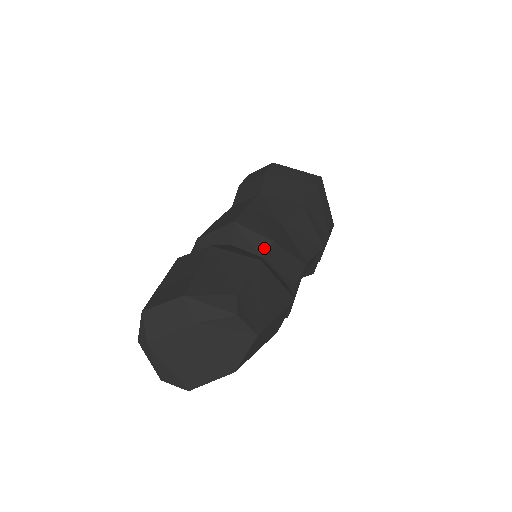
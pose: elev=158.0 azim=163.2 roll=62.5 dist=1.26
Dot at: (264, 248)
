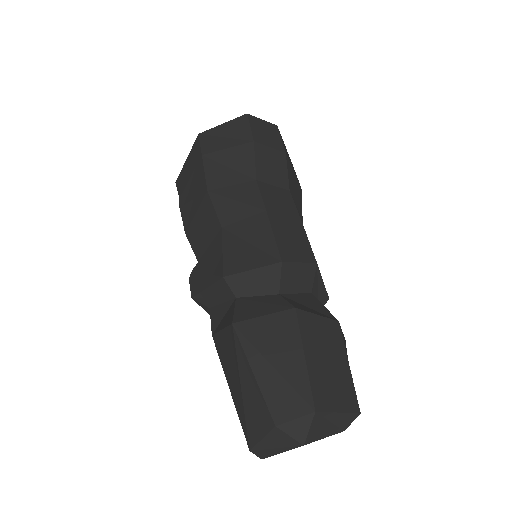
Dot at: (323, 303)
